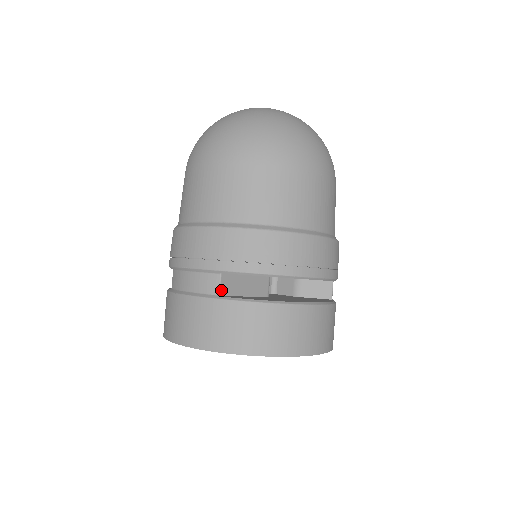
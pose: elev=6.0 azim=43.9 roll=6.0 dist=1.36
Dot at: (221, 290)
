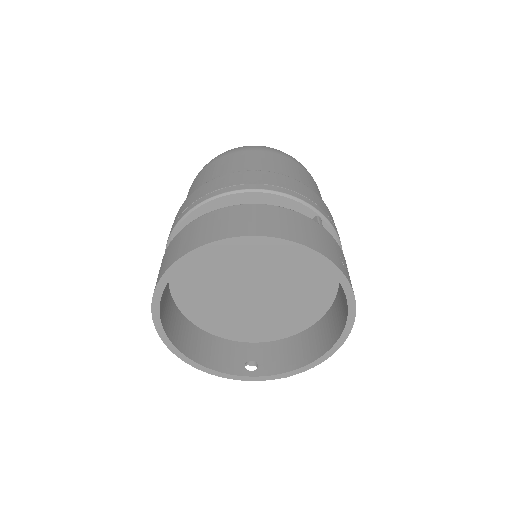
Dot at: occluded
